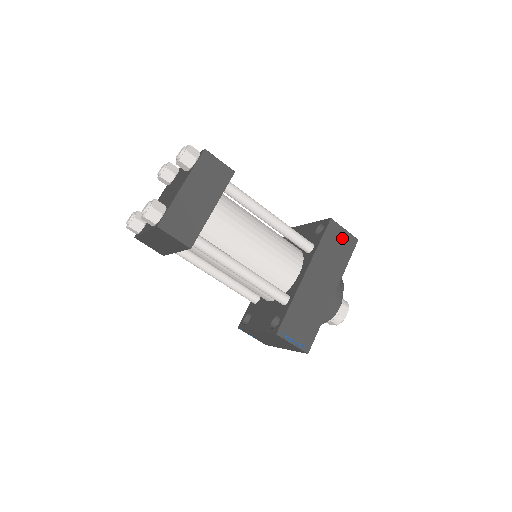
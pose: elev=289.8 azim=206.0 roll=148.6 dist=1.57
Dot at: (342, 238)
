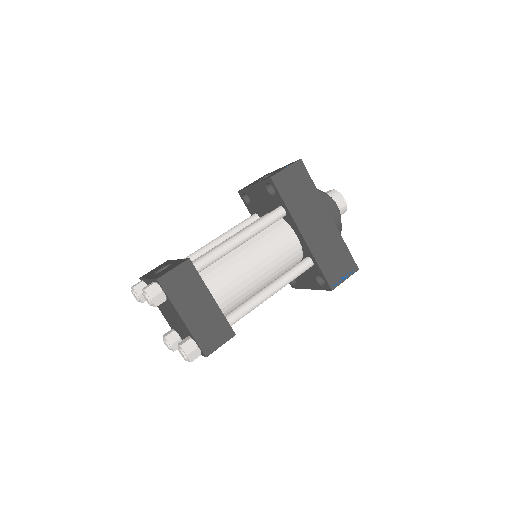
Dot at: (292, 177)
